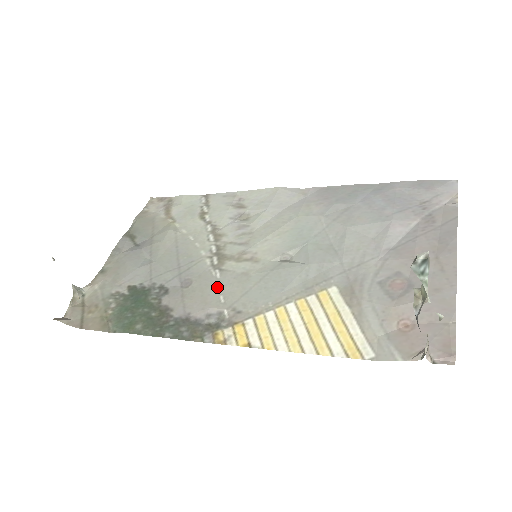
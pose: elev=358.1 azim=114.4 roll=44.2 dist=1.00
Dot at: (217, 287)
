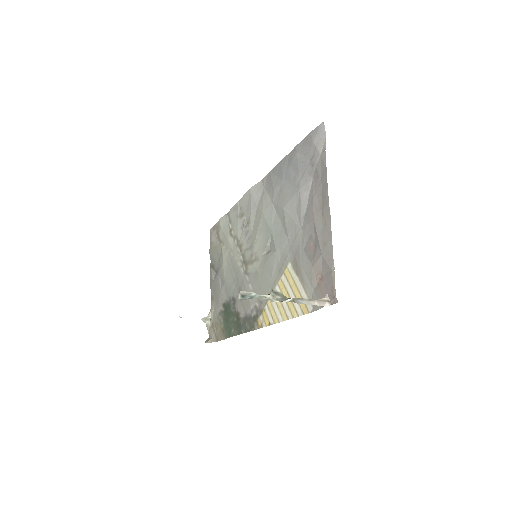
Dot at: (250, 288)
